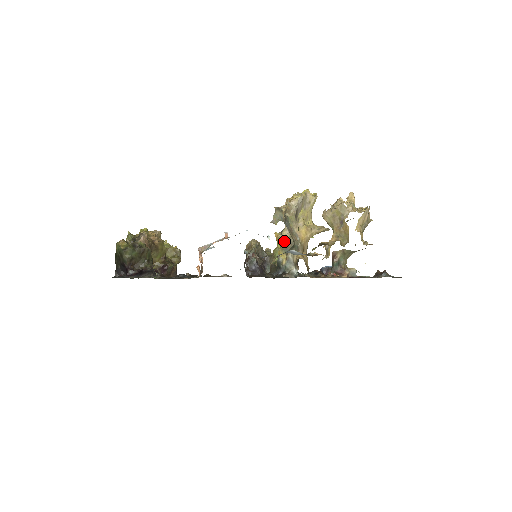
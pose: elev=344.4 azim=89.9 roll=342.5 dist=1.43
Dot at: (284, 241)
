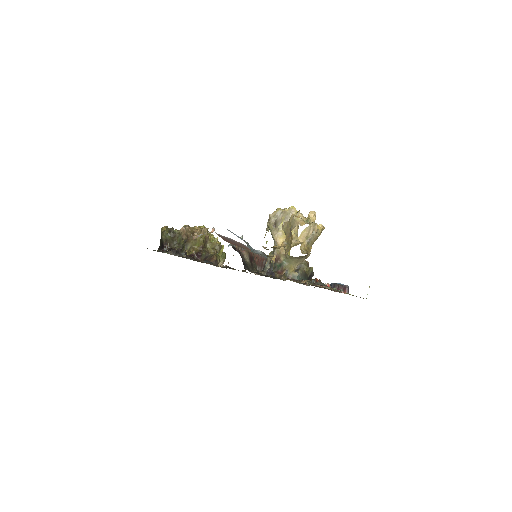
Dot at: occluded
